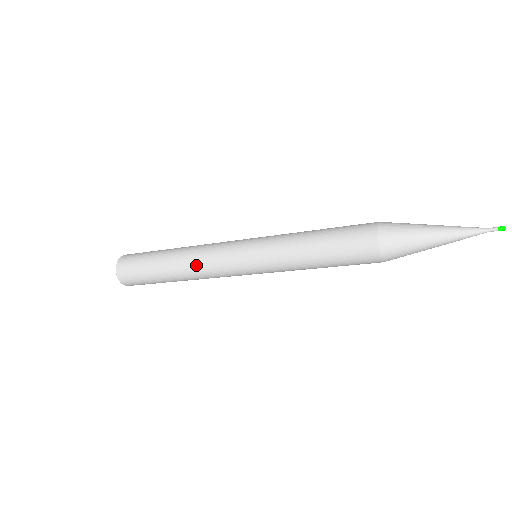
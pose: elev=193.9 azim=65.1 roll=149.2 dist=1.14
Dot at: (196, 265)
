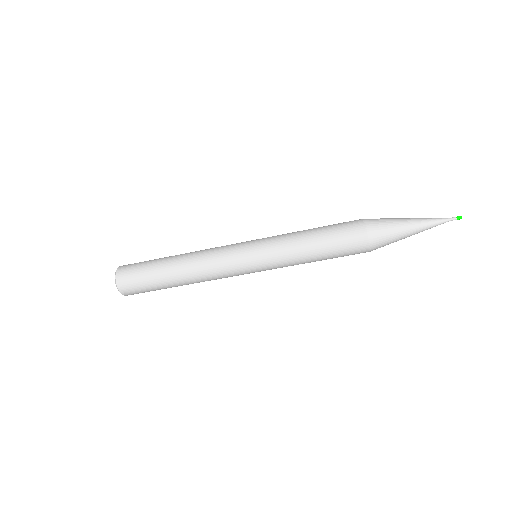
Dot at: (200, 261)
